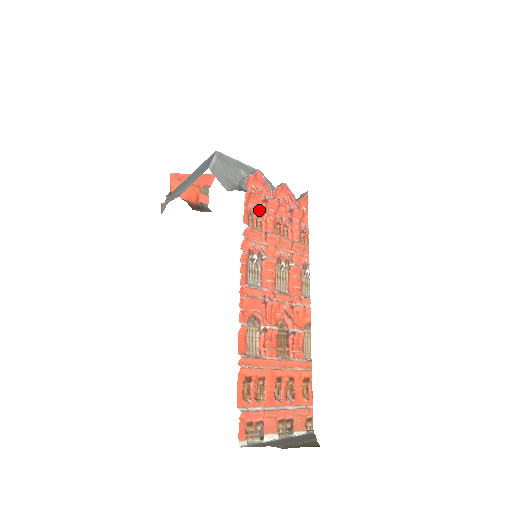
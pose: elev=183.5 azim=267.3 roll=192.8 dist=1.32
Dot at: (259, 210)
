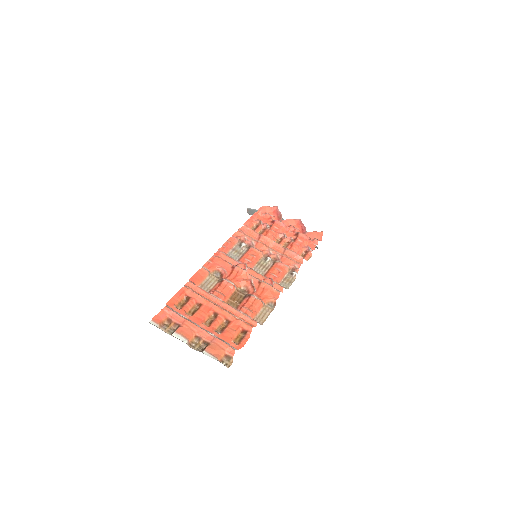
Dot at: (264, 225)
